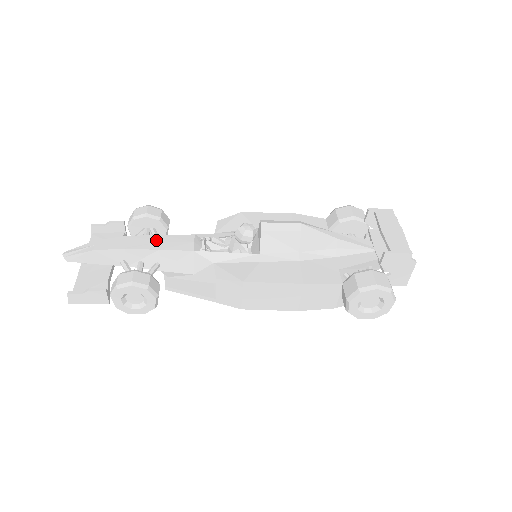
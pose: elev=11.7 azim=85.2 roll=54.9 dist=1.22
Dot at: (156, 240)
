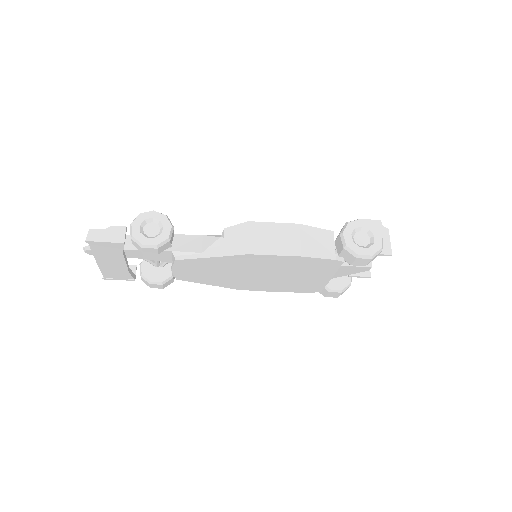
Dot at: occluded
